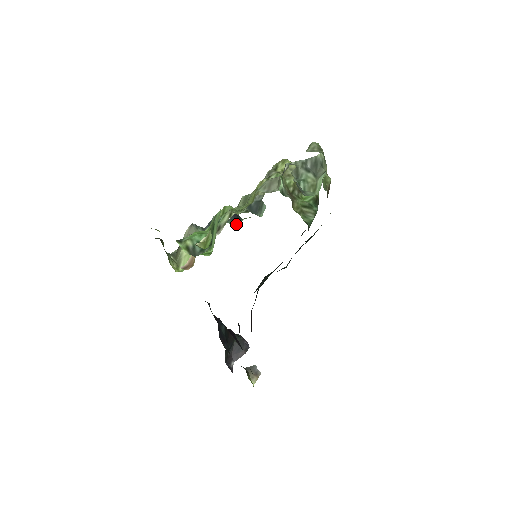
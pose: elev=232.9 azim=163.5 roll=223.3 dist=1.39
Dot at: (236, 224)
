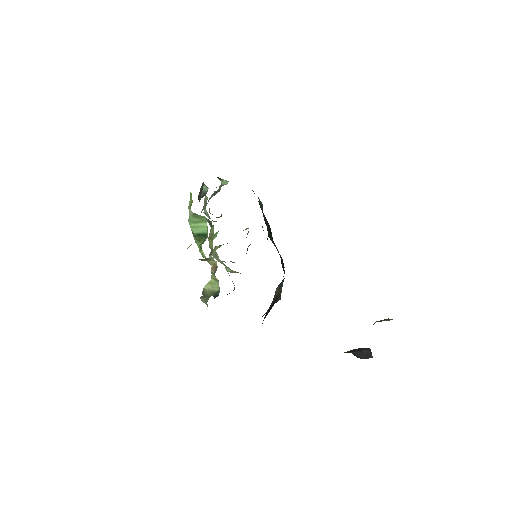
Dot at: occluded
